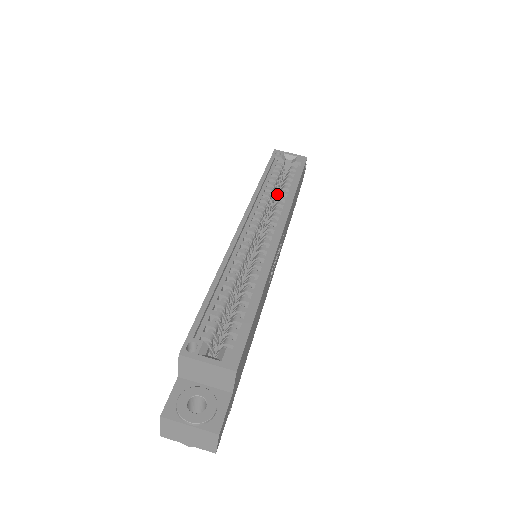
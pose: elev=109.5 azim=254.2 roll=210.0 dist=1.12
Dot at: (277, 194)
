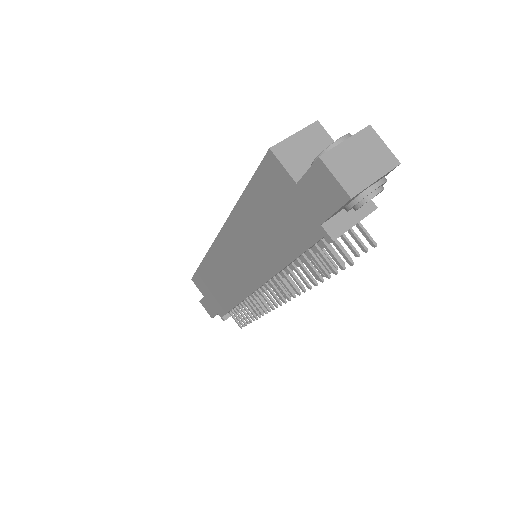
Dot at: occluded
